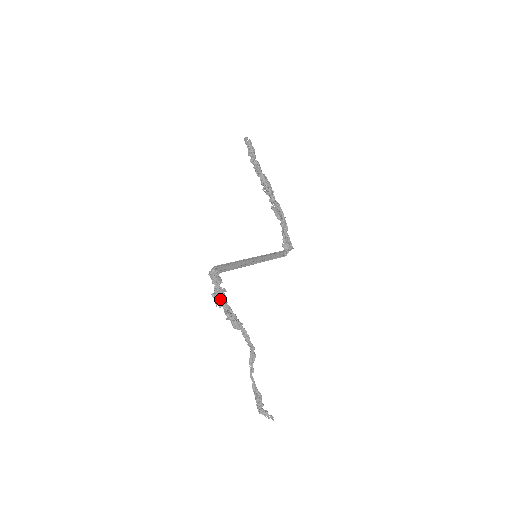
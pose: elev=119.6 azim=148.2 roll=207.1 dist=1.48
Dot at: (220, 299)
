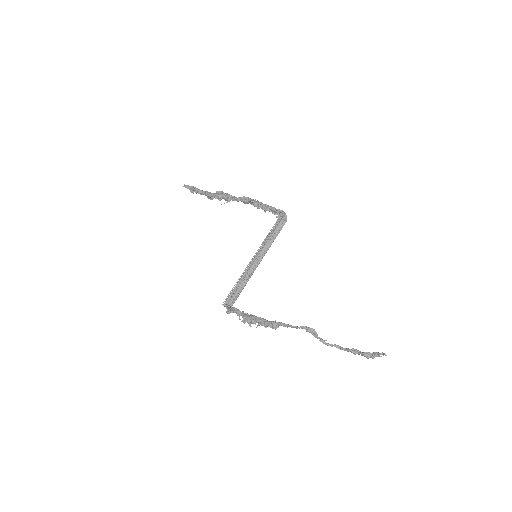
Dot at: (250, 319)
